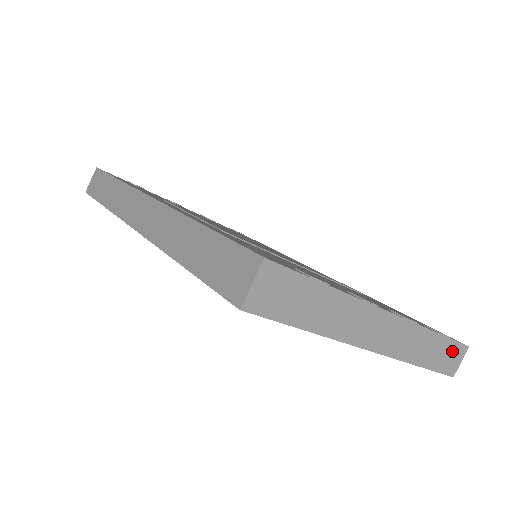
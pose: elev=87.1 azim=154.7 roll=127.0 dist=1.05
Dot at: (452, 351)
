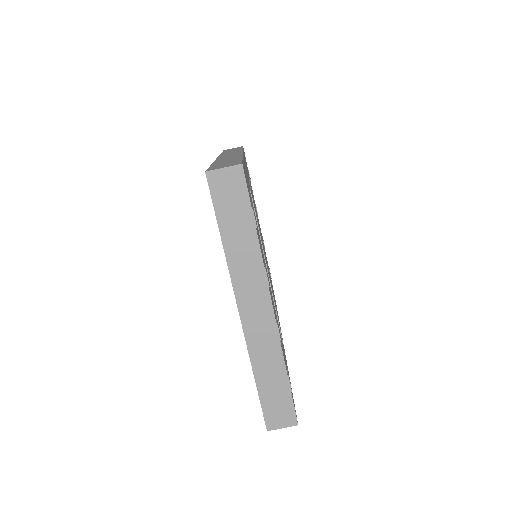
Dot at: (284, 406)
